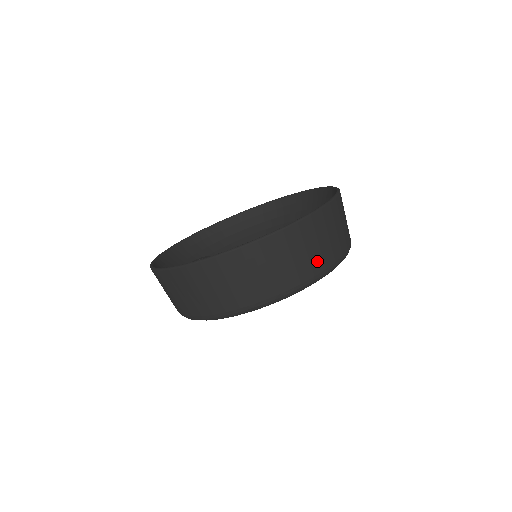
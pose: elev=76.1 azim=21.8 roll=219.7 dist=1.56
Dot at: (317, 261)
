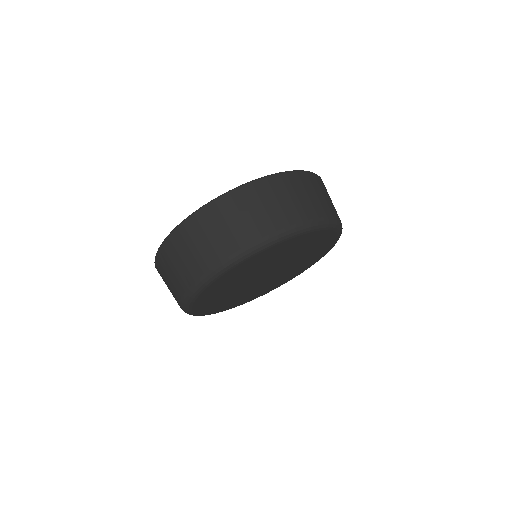
Dot at: (318, 207)
